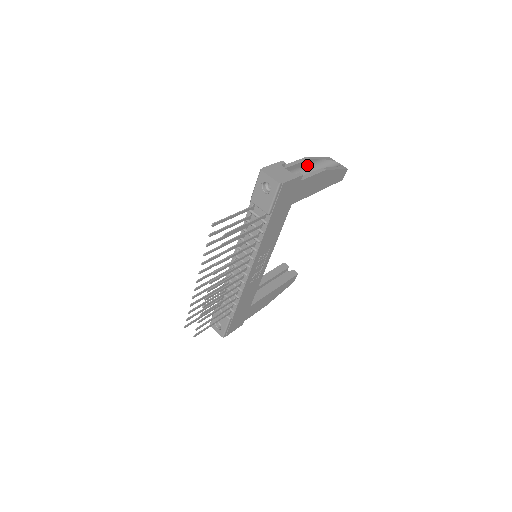
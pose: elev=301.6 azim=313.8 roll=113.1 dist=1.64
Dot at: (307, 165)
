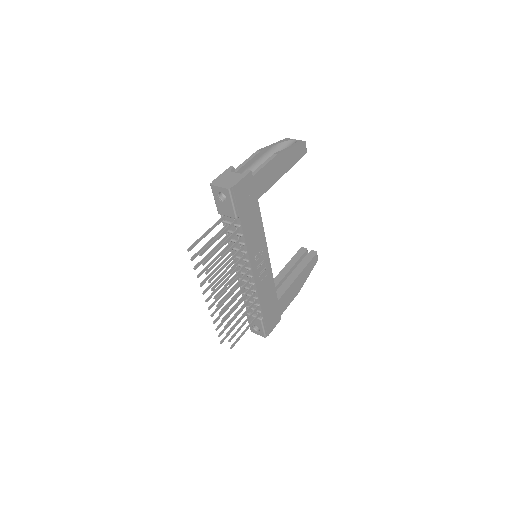
Dot at: (262, 157)
